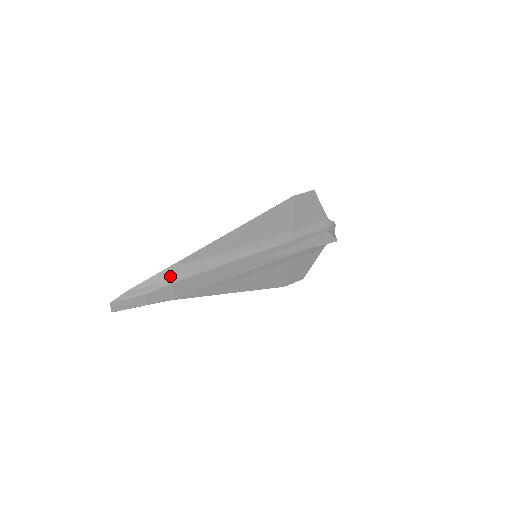
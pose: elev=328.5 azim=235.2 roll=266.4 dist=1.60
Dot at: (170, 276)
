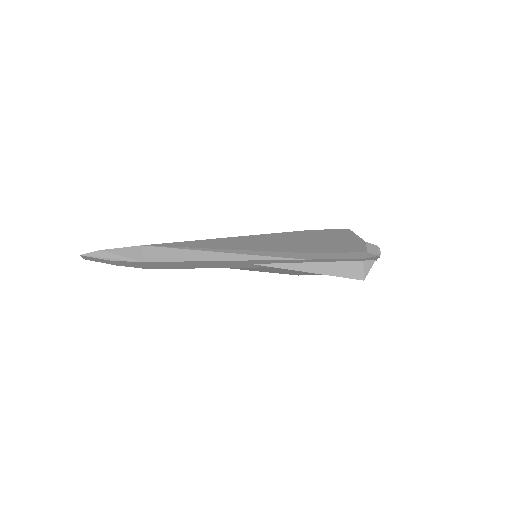
Dot at: (142, 254)
